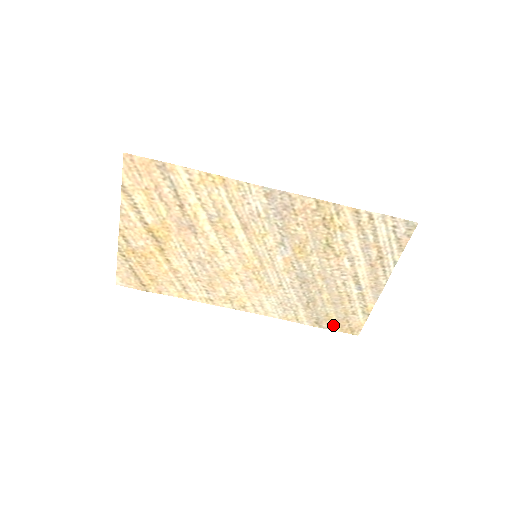
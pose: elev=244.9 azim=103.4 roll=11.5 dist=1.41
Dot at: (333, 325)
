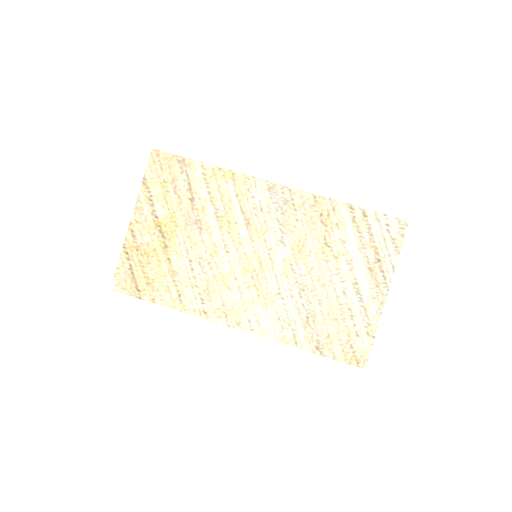
Dot at: (336, 352)
